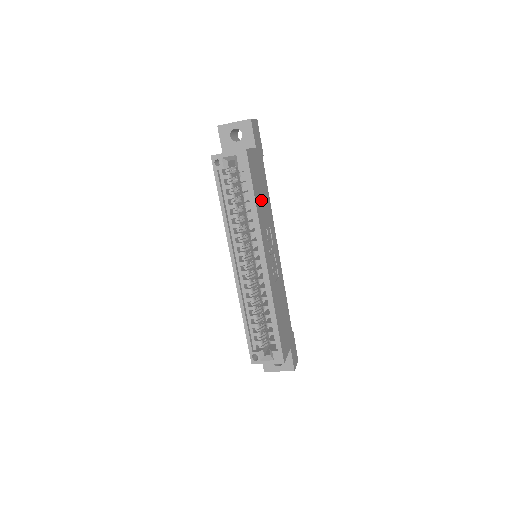
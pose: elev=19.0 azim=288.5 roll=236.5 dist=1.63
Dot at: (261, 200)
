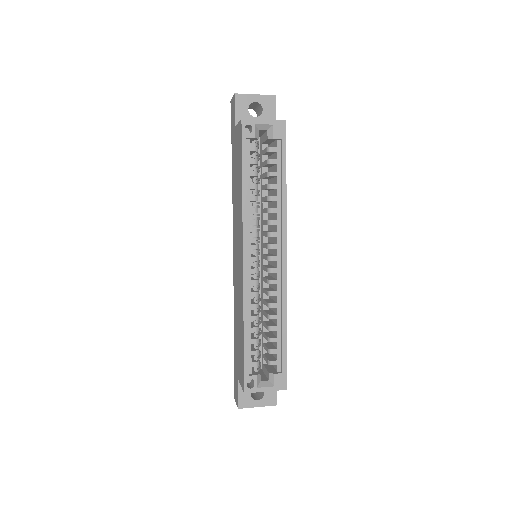
Dot at: occluded
